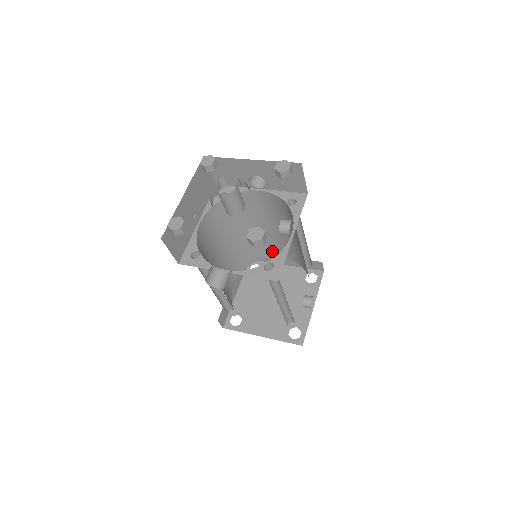
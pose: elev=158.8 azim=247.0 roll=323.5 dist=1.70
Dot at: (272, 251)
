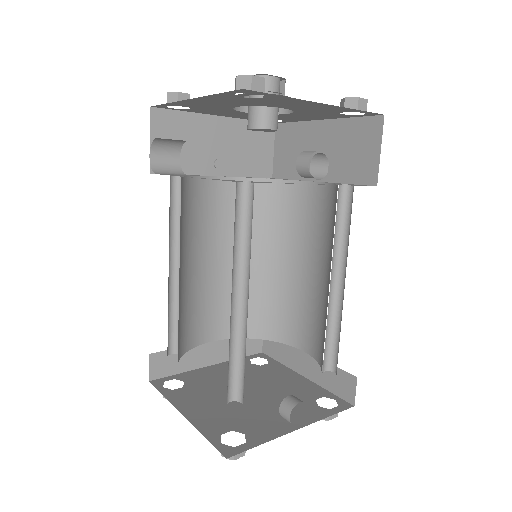
Dot at: (294, 330)
